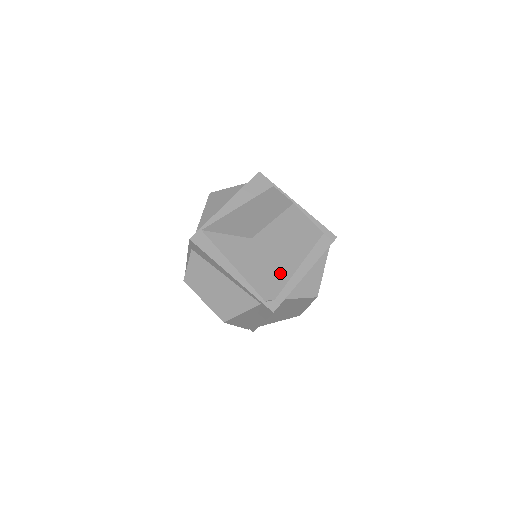
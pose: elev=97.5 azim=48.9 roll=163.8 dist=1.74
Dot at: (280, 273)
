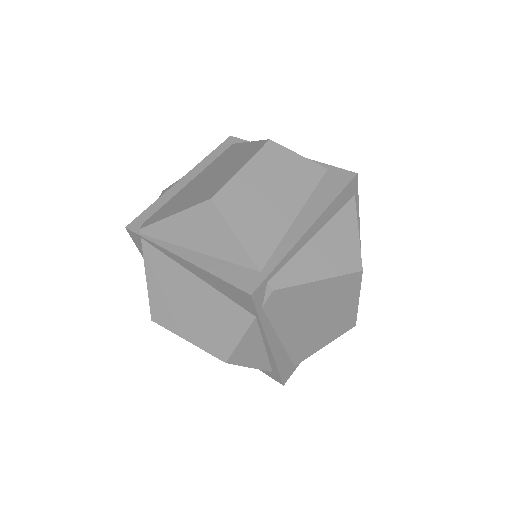
Dot at: occluded
